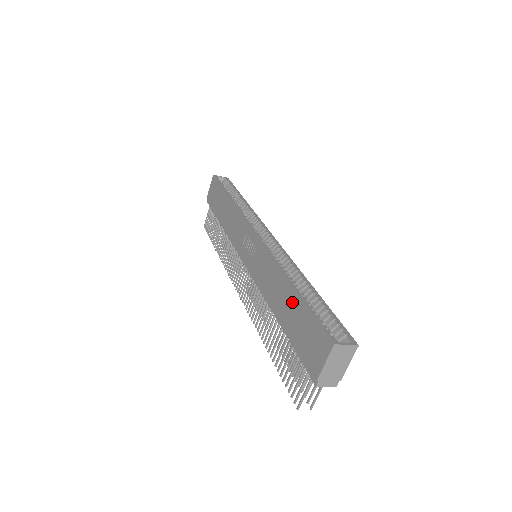
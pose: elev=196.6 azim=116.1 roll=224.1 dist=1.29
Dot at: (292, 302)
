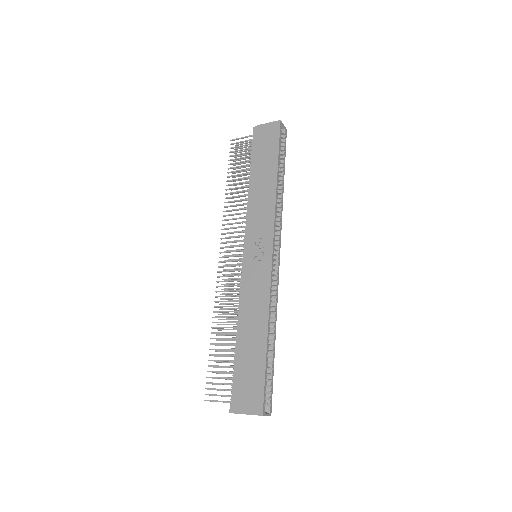
Dot at: (258, 349)
